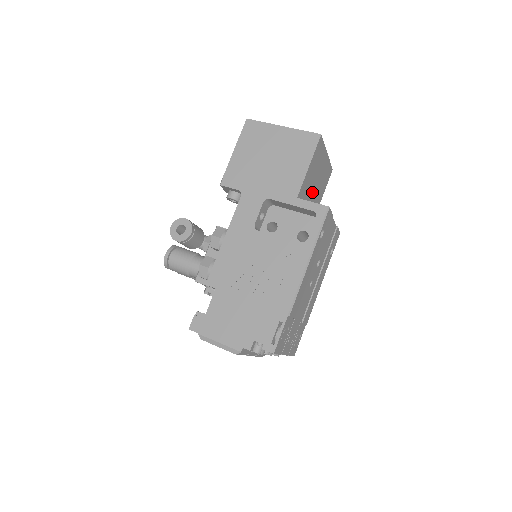
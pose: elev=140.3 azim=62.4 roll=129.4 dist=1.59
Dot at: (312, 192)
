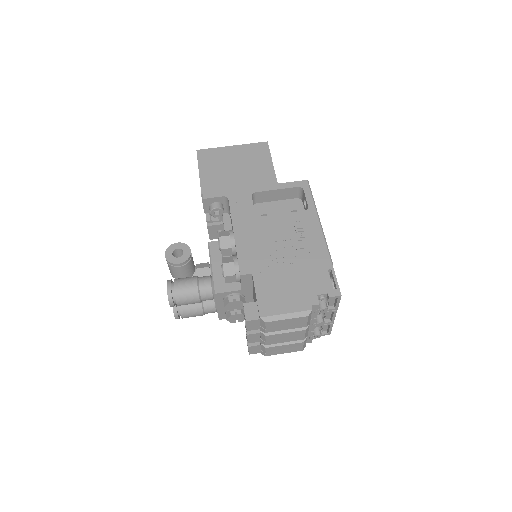
Dot at: occluded
